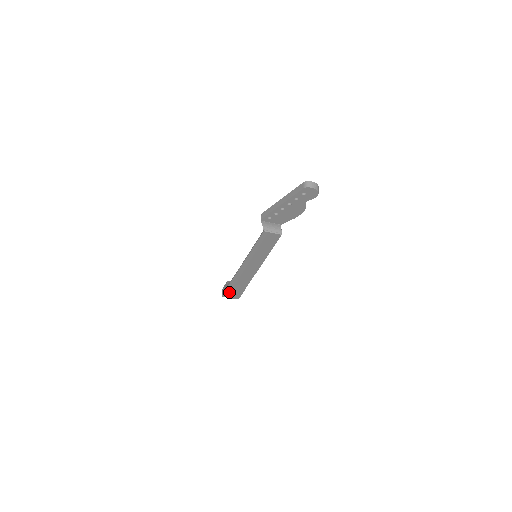
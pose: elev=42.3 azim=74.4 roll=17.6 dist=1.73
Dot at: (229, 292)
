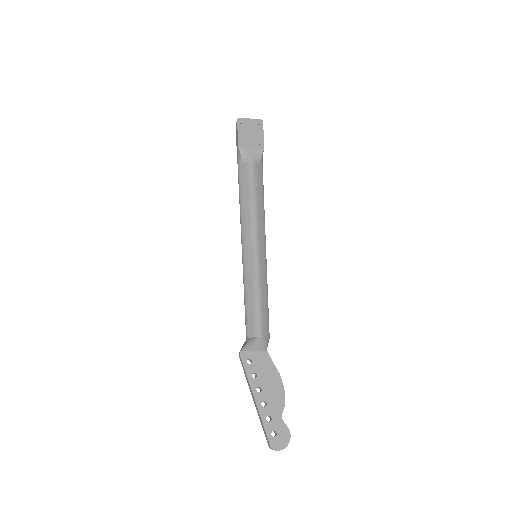
Dot at: occluded
